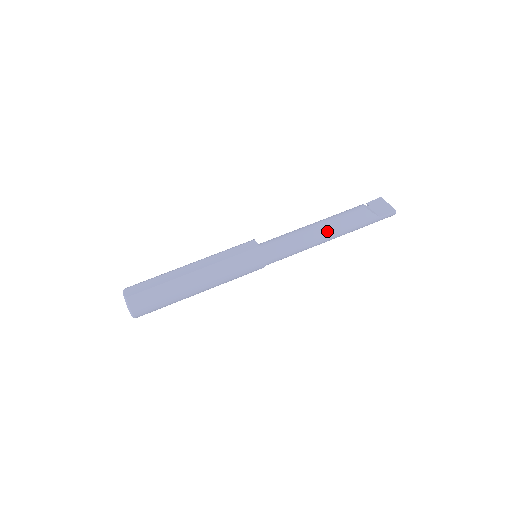
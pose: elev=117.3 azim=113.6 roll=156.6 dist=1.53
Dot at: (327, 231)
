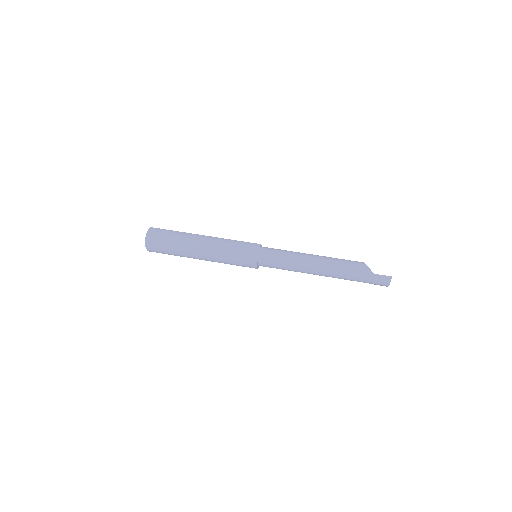
Dot at: (321, 259)
